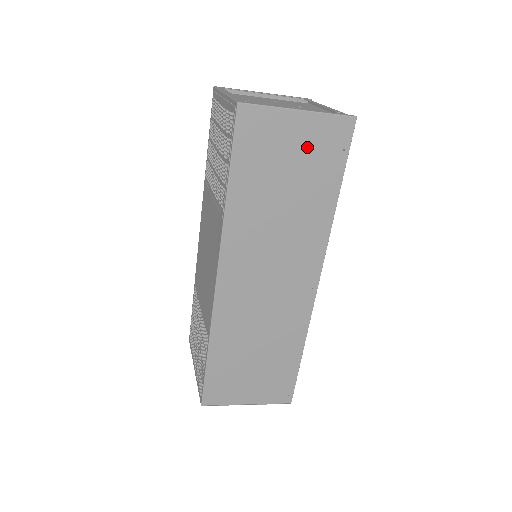
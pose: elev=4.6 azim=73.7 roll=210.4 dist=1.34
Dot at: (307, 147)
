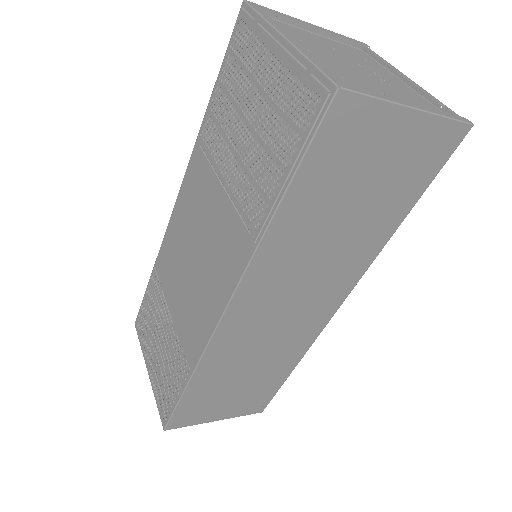
Dot at: (399, 159)
